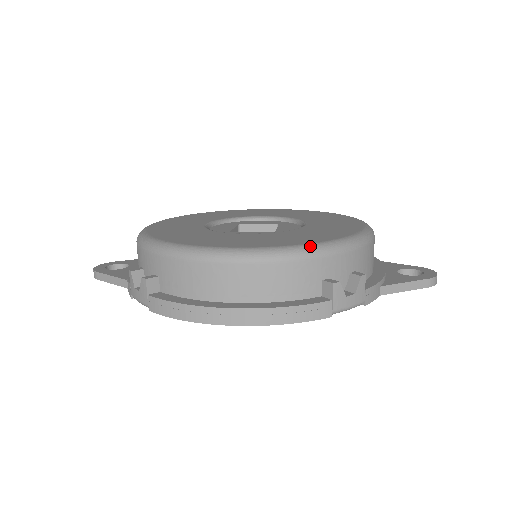
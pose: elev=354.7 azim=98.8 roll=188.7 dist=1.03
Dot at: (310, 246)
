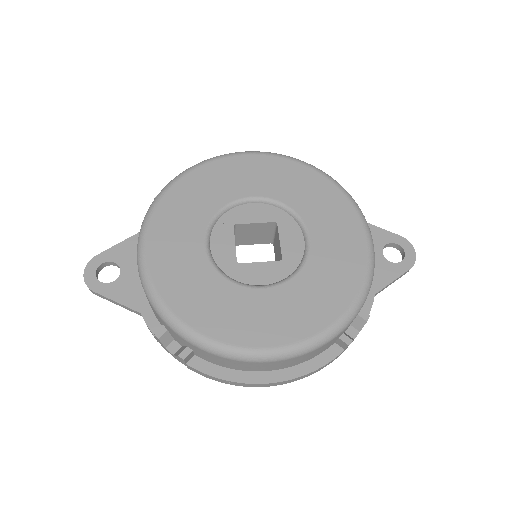
Dot at: (334, 329)
